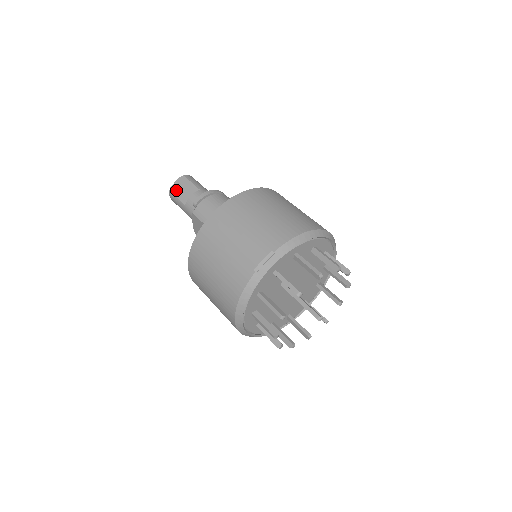
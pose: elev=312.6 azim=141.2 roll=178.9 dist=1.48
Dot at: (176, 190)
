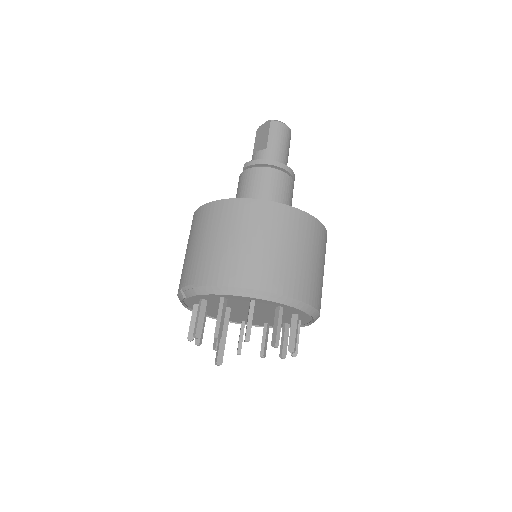
Dot at: (259, 134)
